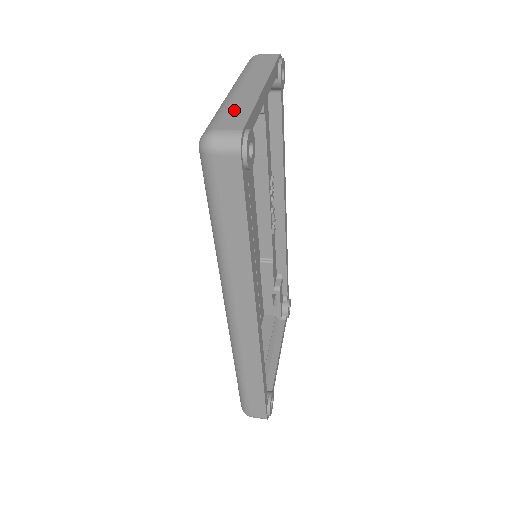
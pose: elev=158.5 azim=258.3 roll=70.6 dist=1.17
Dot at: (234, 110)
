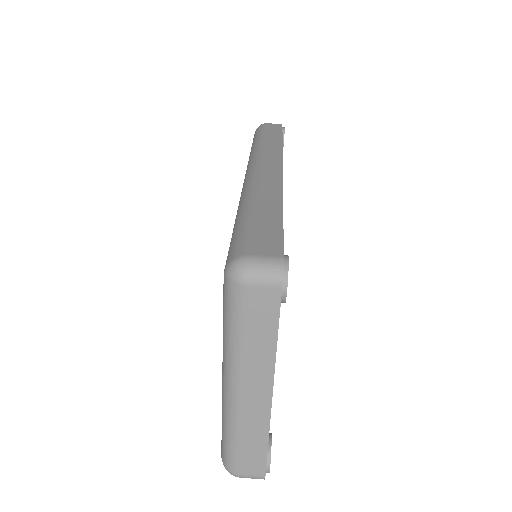
Dot at: (248, 447)
